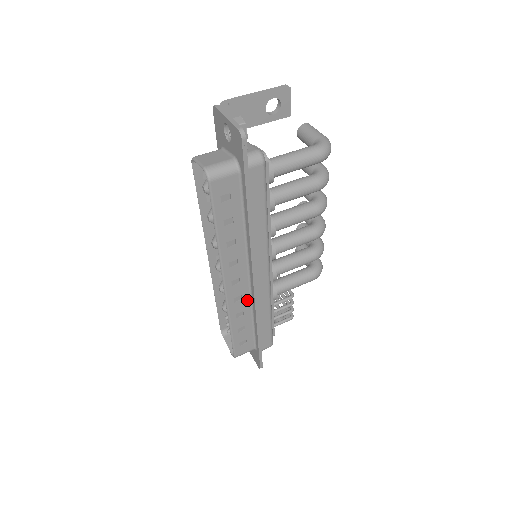
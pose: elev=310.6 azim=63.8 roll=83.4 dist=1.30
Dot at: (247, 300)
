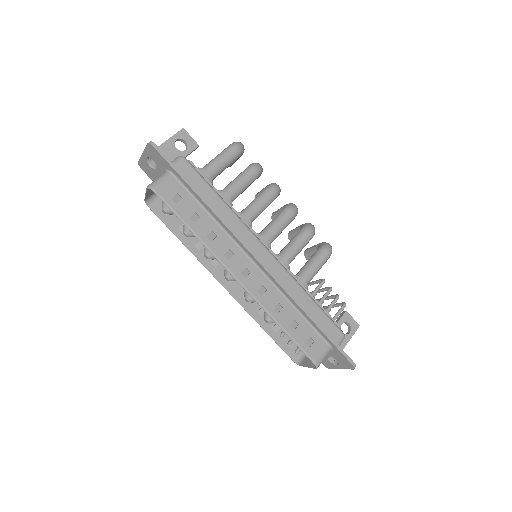
Dot at: (273, 289)
